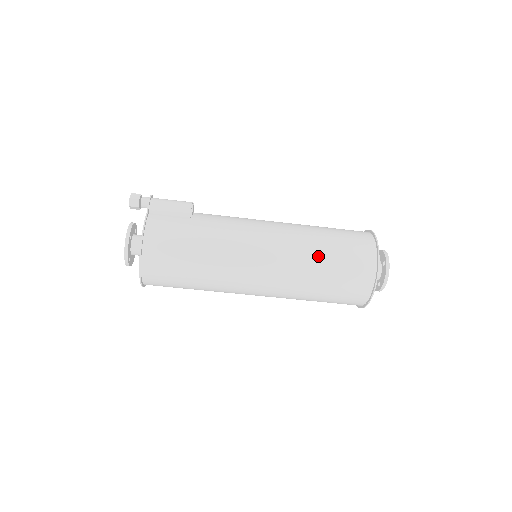
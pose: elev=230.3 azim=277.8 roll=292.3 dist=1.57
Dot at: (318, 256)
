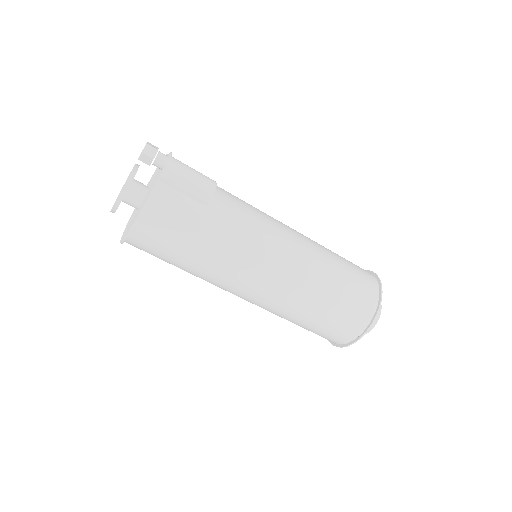
Dot at: (315, 303)
